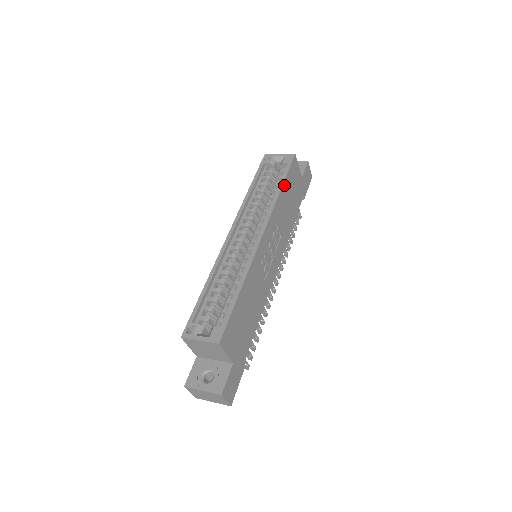
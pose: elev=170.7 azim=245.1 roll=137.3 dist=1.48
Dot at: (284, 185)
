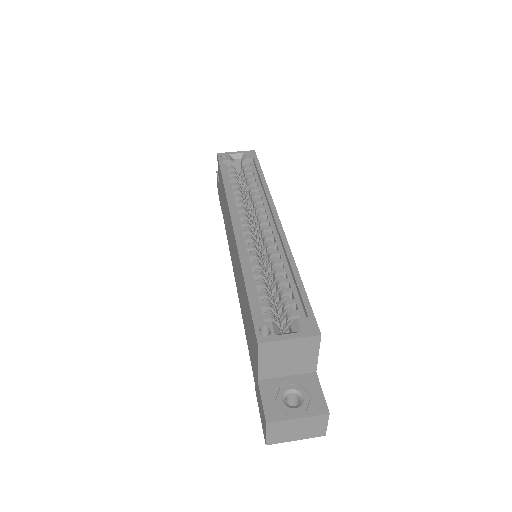
Dot at: occluded
